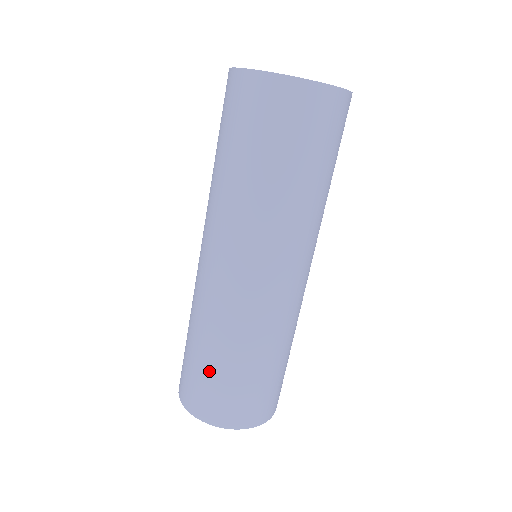
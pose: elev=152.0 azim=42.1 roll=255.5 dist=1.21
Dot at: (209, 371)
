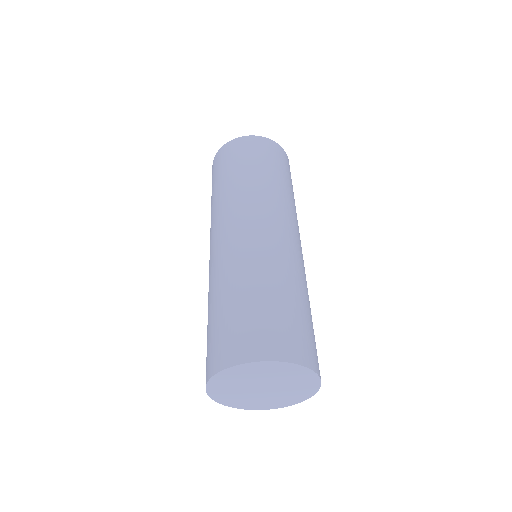
Dot at: (283, 307)
